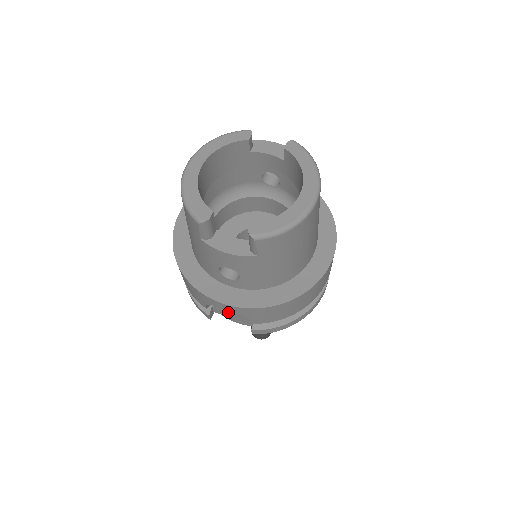
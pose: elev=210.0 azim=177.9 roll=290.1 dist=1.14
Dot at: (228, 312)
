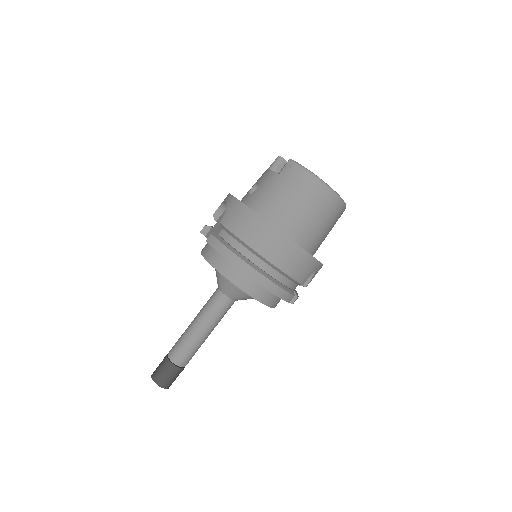
Dot at: (214, 231)
